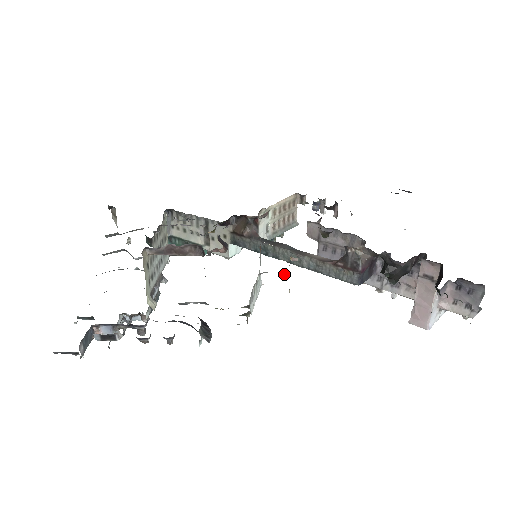
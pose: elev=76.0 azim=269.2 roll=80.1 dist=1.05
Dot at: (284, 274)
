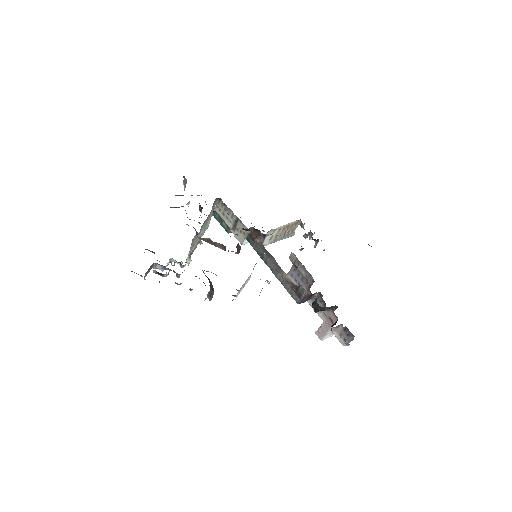
Dot at: occluded
